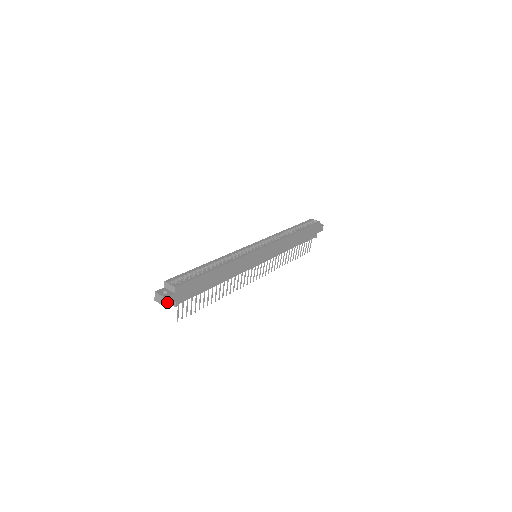
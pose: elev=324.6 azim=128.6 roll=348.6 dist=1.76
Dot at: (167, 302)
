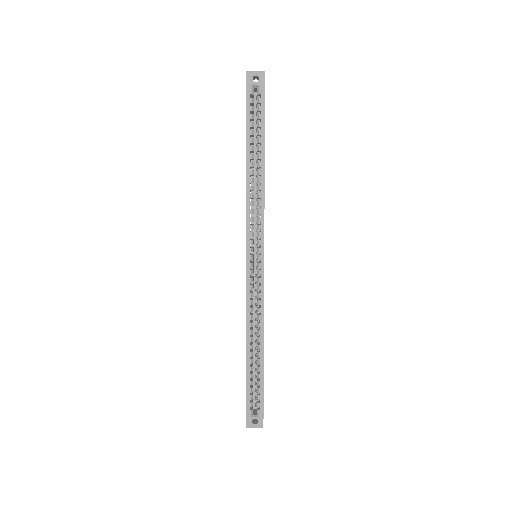
Dot at: occluded
